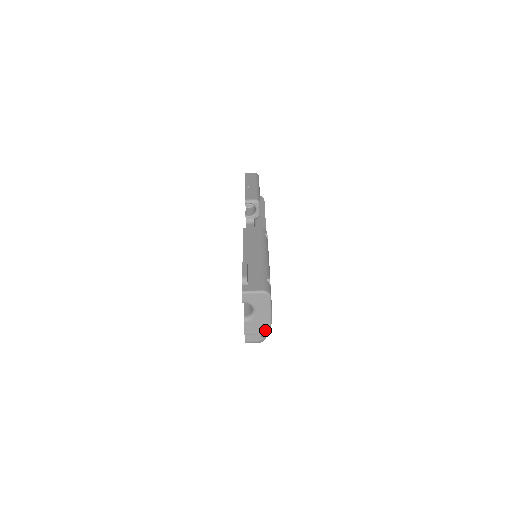
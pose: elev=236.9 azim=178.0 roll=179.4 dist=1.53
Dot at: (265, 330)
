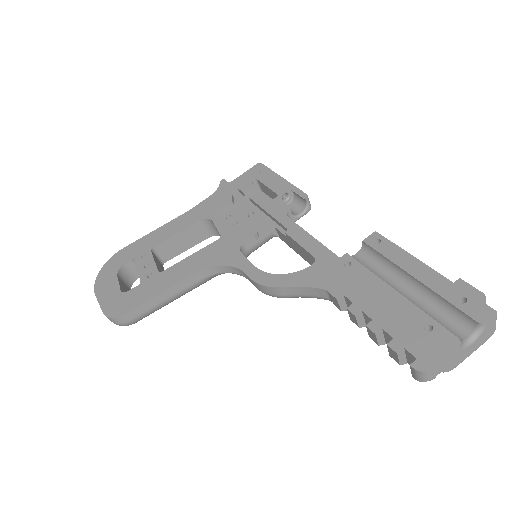
Dot at: (448, 370)
